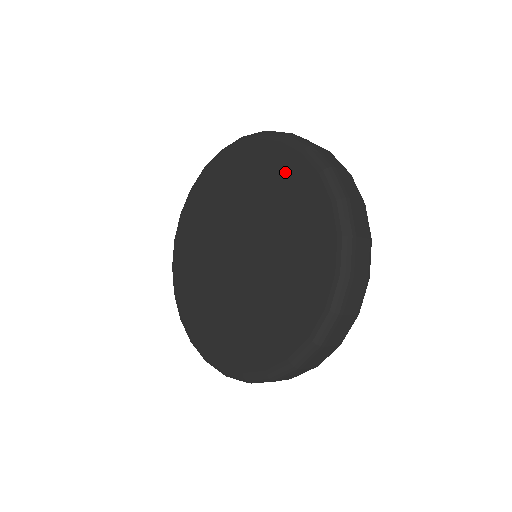
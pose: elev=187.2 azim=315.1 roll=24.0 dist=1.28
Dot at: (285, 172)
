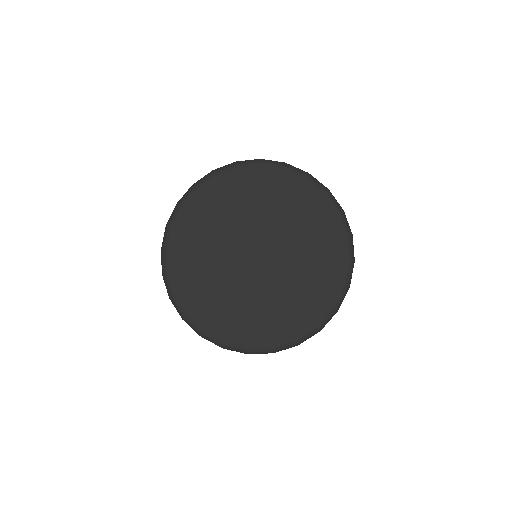
Dot at: (273, 185)
